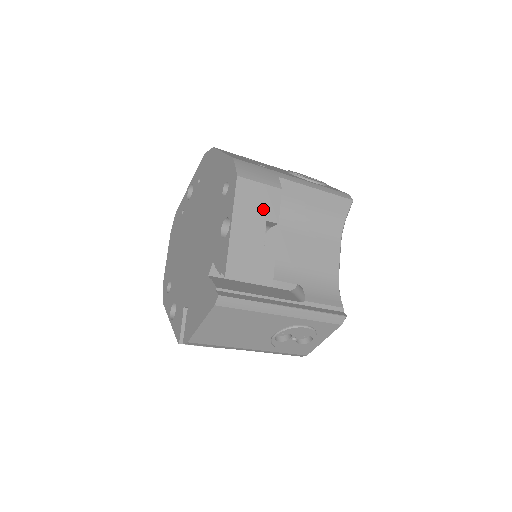
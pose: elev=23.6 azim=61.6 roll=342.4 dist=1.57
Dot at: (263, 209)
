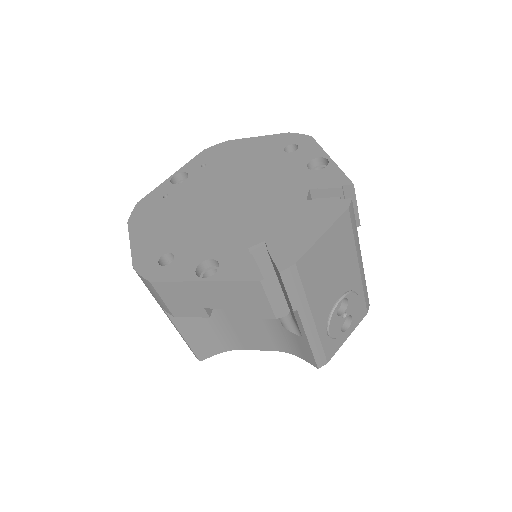
Dot at: occluded
